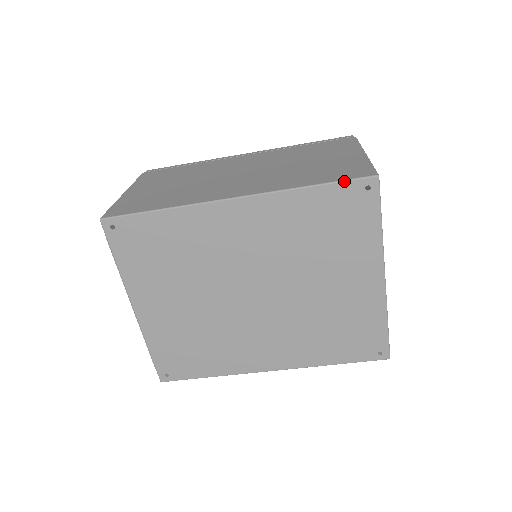
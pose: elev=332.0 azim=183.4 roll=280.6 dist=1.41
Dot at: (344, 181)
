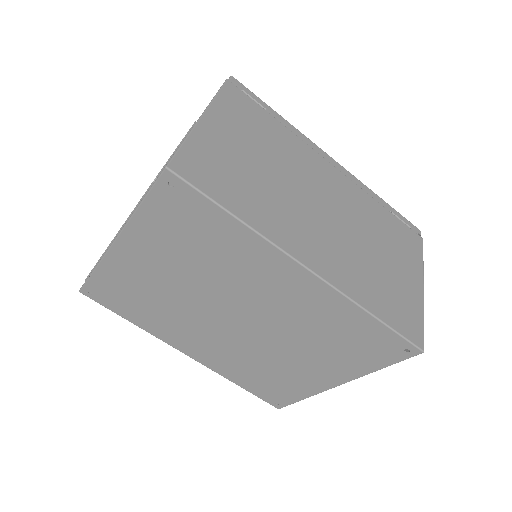
Dot at: (399, 335)
